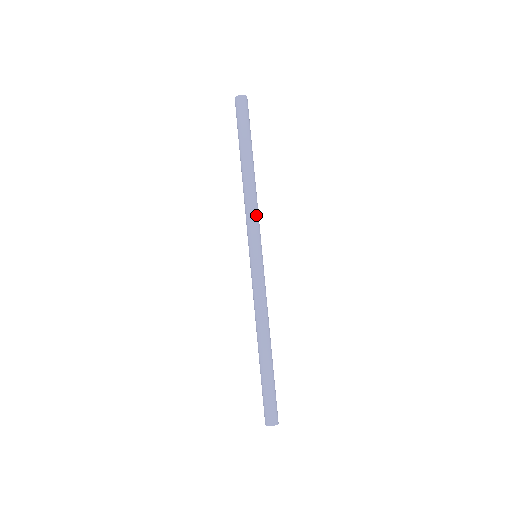
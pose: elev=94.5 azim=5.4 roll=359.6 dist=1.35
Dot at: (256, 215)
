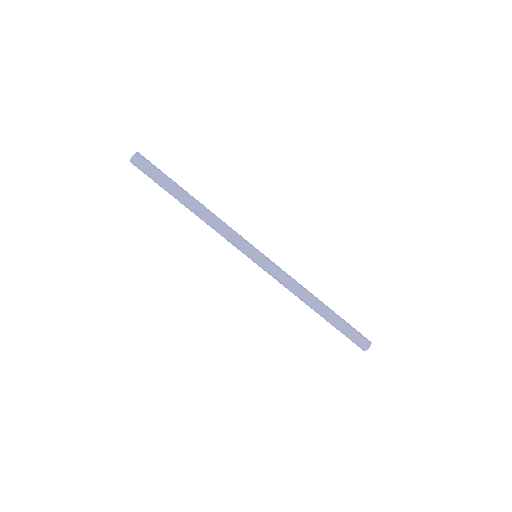
Dot at: (230, 229)
